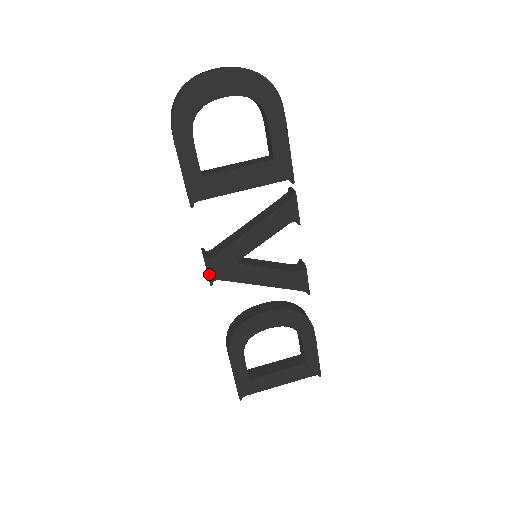
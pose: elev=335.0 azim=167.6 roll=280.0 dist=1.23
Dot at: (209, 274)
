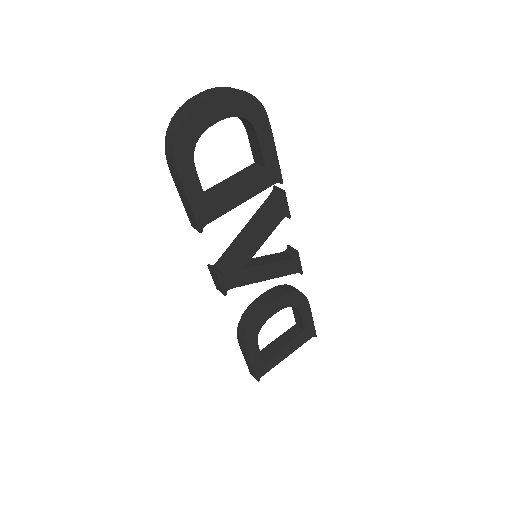
Dot at: (222, 287)
